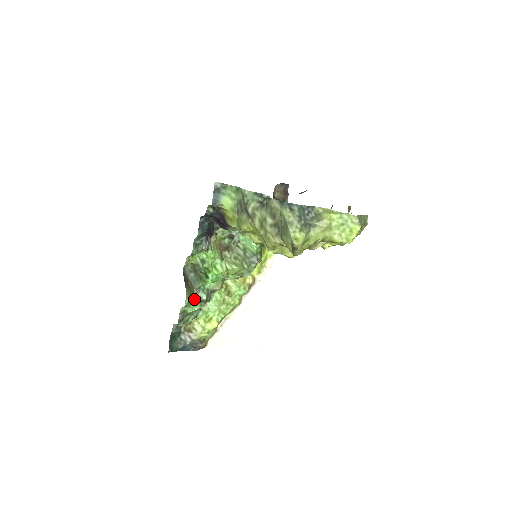
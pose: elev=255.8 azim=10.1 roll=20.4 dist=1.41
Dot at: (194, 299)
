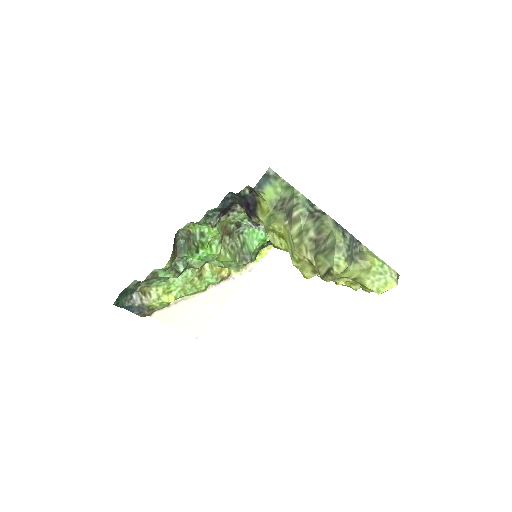
Dot at: (171, 266)
